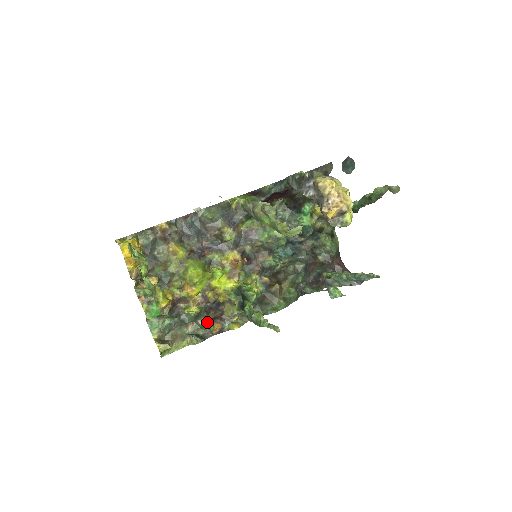
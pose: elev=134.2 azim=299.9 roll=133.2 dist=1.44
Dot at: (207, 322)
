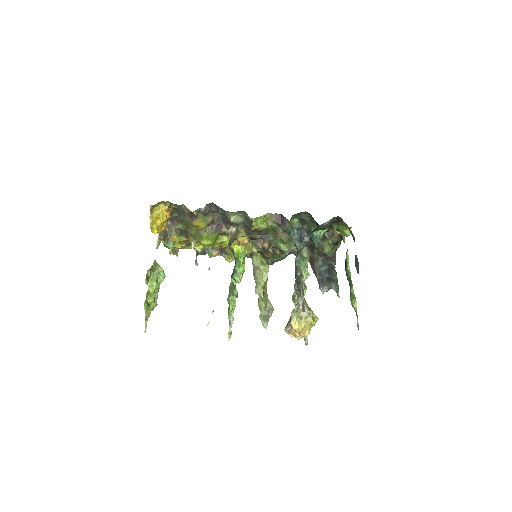
Dot at: (210, 249)
